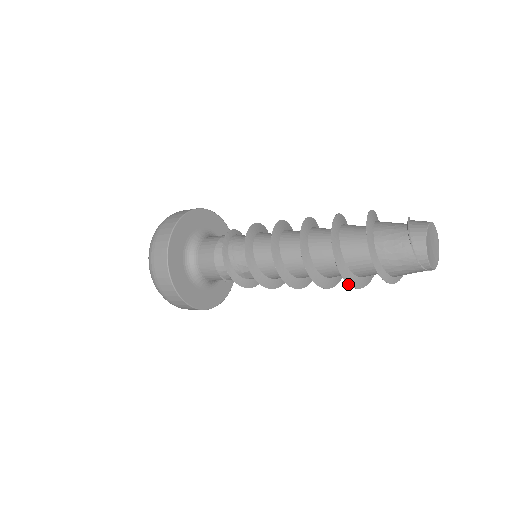
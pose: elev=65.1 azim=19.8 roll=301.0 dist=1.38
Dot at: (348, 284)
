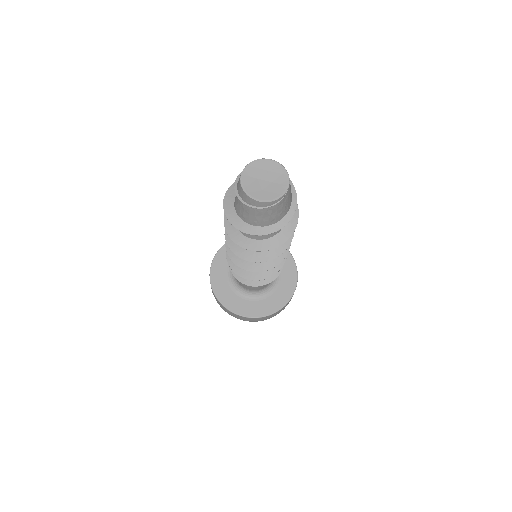
Dot at: occluded
